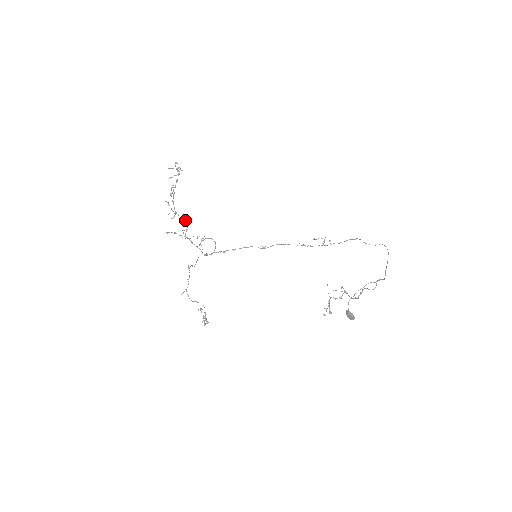
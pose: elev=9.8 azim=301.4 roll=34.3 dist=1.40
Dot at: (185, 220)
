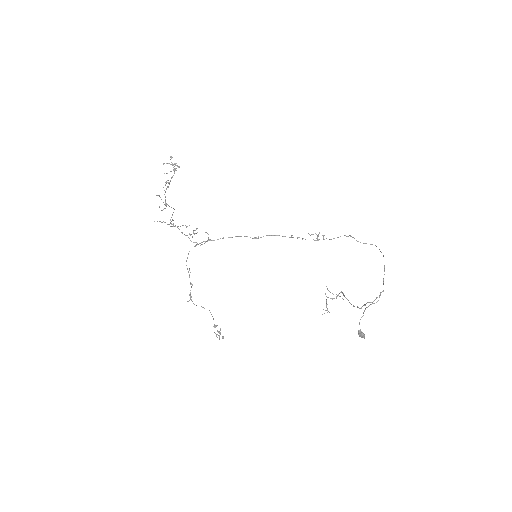
Dot at: occluded
